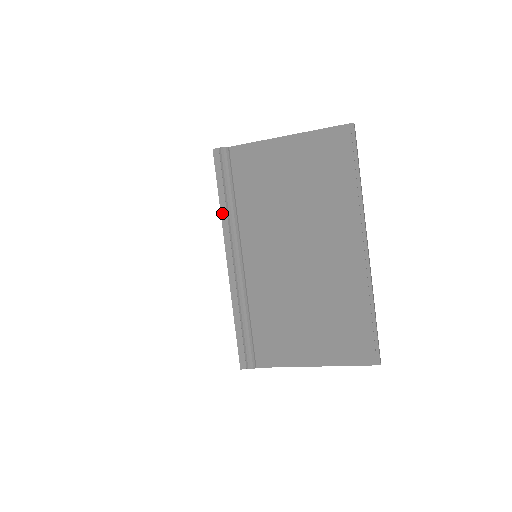
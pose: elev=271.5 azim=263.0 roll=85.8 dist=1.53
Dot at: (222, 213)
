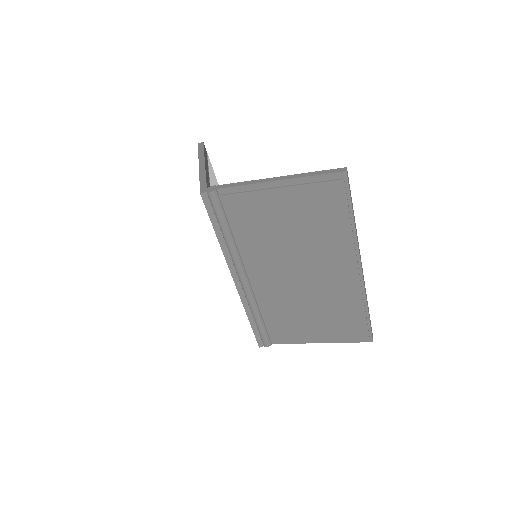
Dot at: (222, 246)
